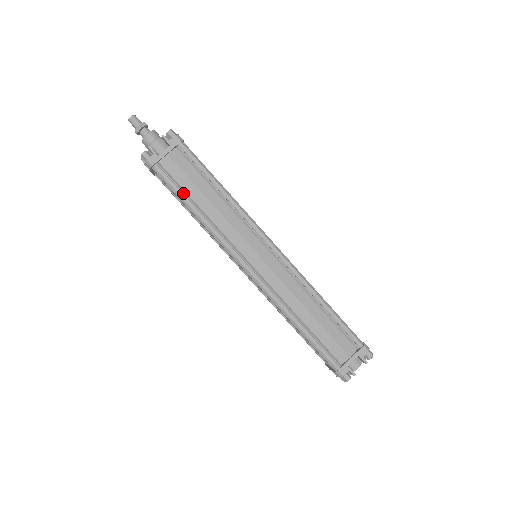
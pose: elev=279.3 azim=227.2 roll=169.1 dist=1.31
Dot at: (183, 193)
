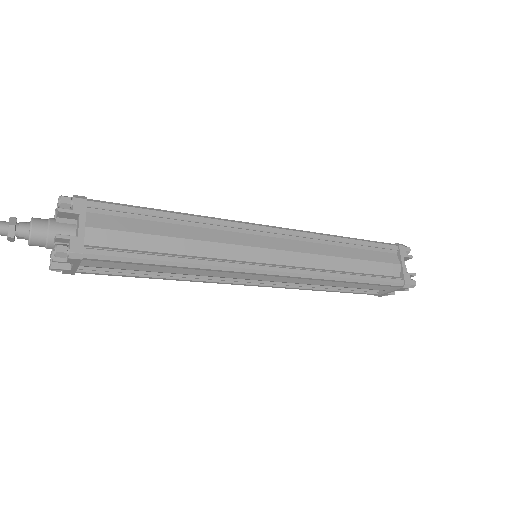
Dot at: (145, 254)
